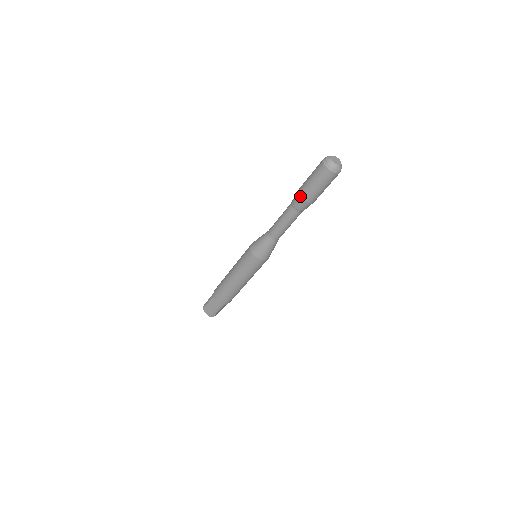
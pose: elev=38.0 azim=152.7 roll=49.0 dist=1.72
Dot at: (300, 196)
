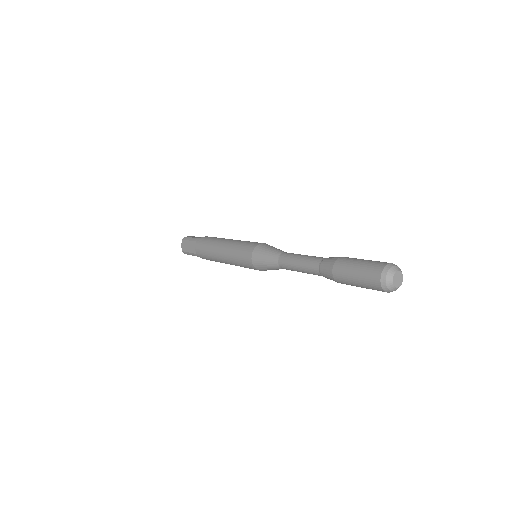
Dot at: occluded
